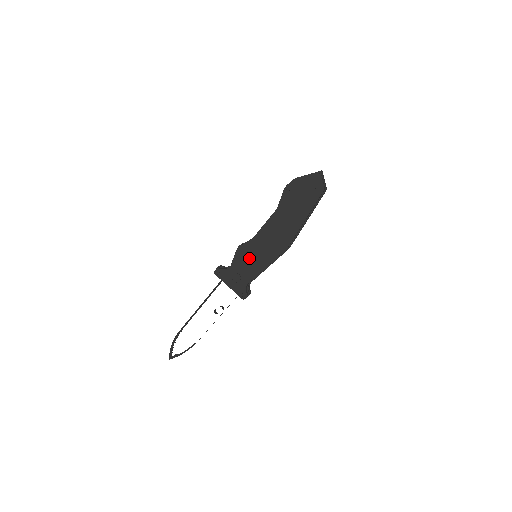
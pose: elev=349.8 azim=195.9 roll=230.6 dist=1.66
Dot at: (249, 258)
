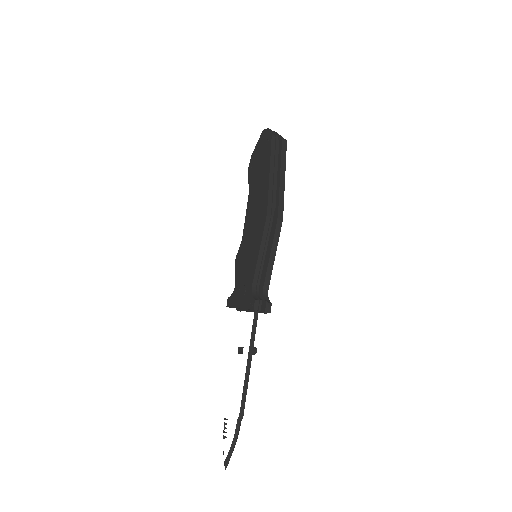
Dot at: (245, 259)
